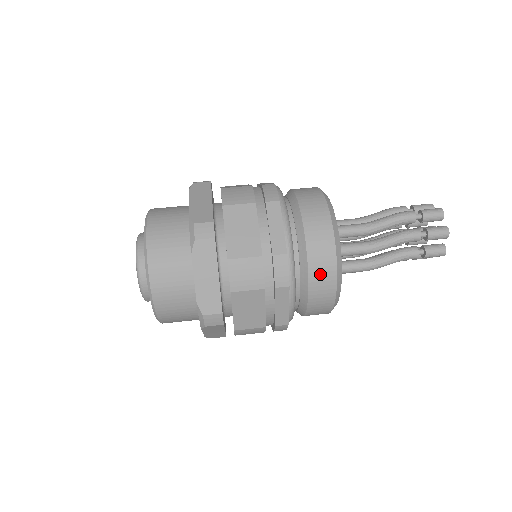
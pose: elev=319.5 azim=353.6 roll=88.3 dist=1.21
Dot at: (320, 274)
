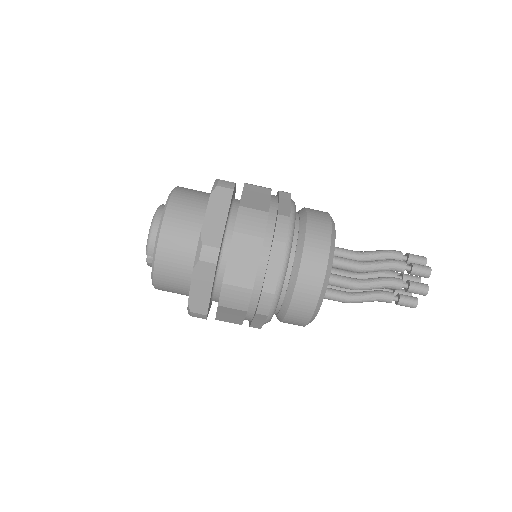
Dot at: (314, 249)
